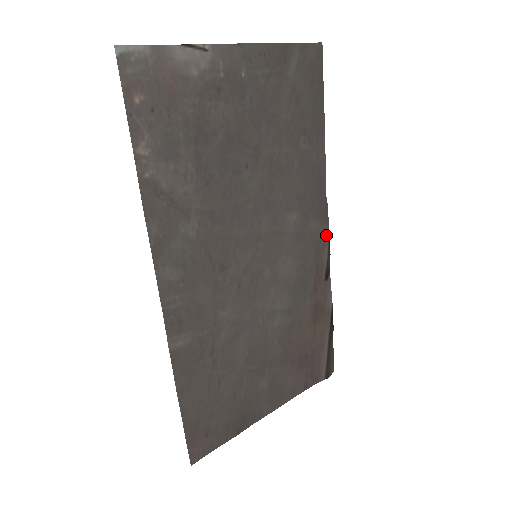
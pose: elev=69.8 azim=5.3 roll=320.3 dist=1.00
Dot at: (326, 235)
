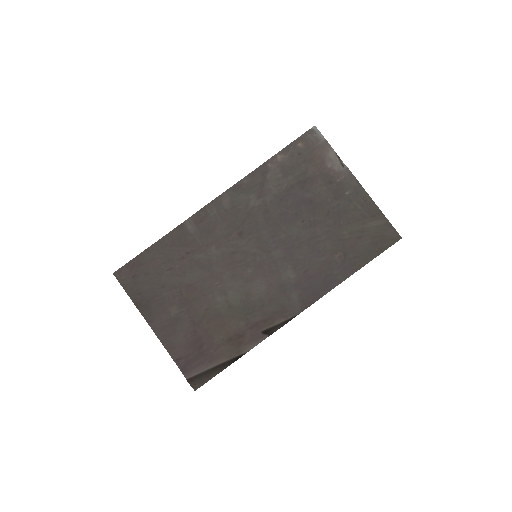
Dot at: (293, 314)
